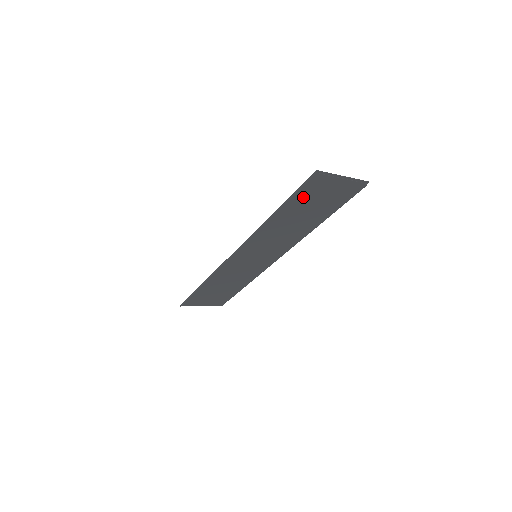
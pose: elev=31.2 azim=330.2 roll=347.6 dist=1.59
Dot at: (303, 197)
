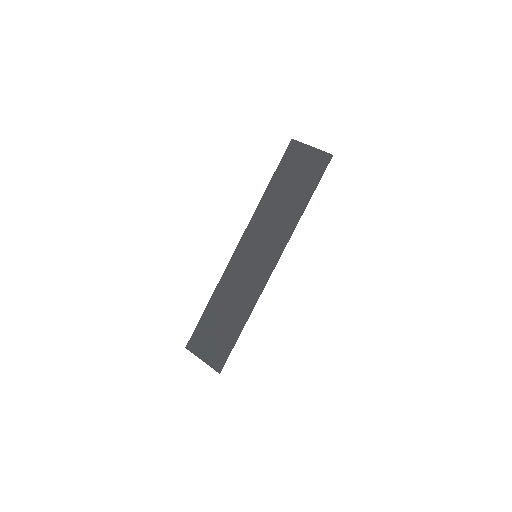
Dot at: (287, 169)
